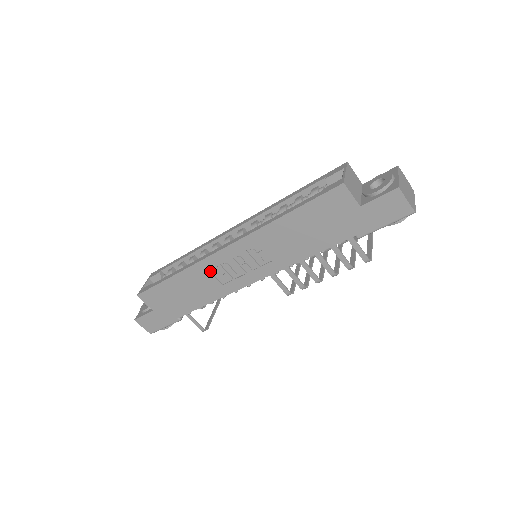
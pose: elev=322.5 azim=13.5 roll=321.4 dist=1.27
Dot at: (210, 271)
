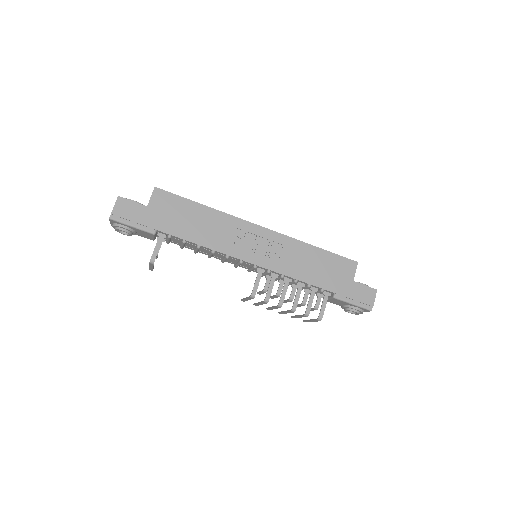
Dot at: (232, 228)
